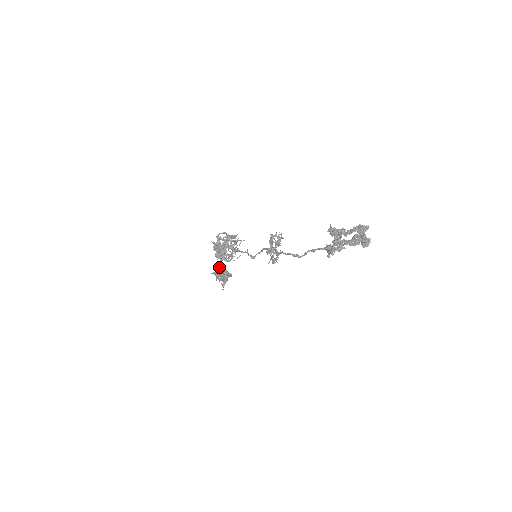
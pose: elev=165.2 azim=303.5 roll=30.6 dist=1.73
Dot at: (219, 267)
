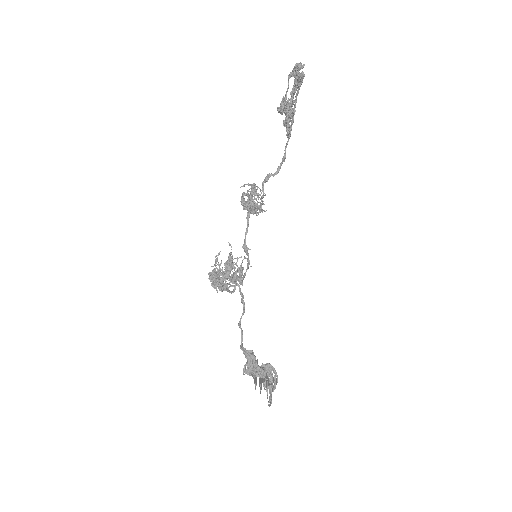
Dot at: occluded
